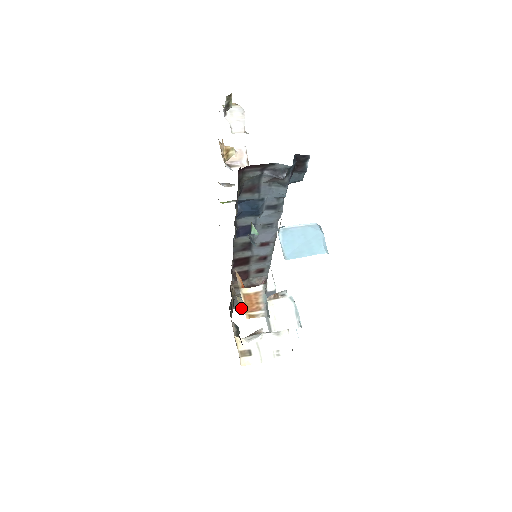
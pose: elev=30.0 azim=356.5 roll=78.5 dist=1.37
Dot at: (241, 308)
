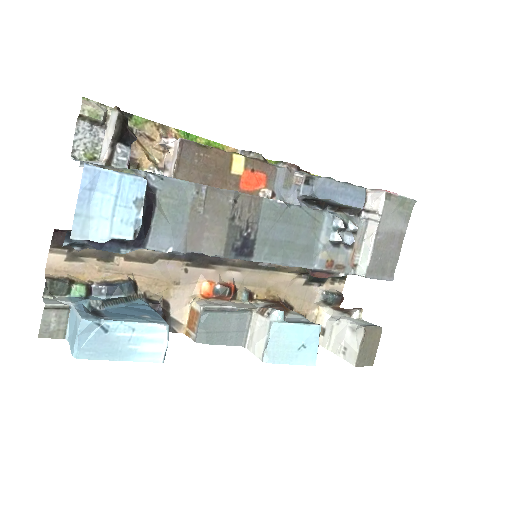
Dot at: (252, 301)
